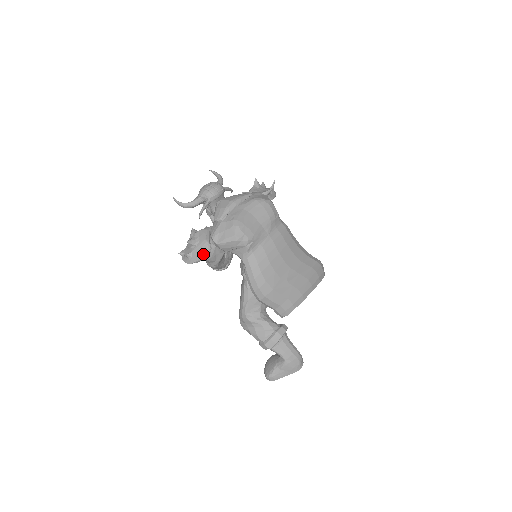
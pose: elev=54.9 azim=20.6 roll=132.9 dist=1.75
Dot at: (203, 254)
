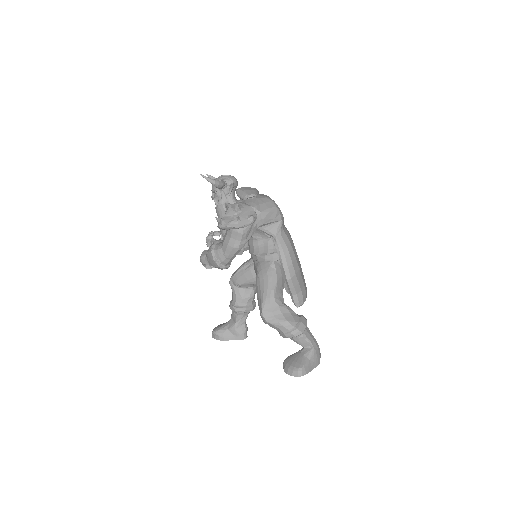
Dot at: (254, 217)
